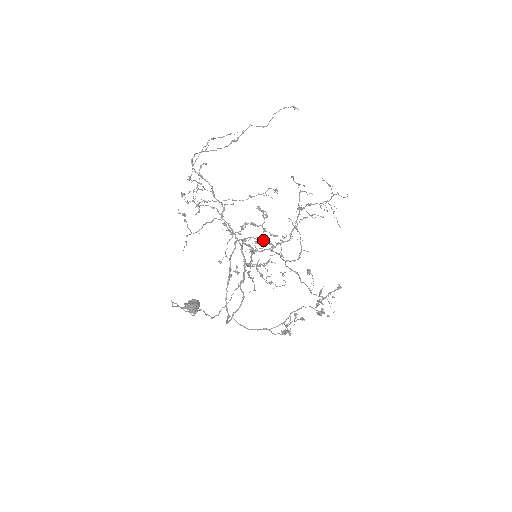
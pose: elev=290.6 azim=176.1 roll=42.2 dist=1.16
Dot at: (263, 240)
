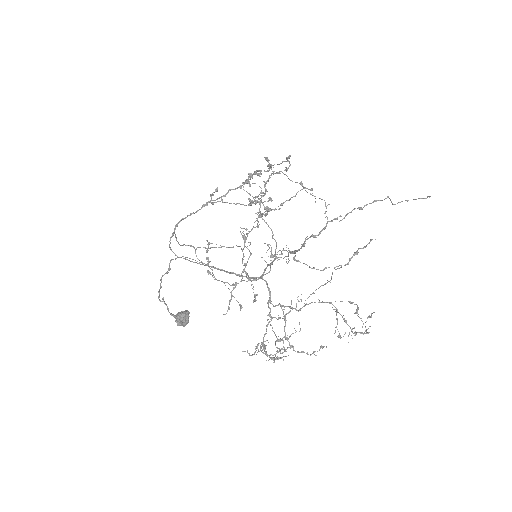
Dot at: (287, 313)
